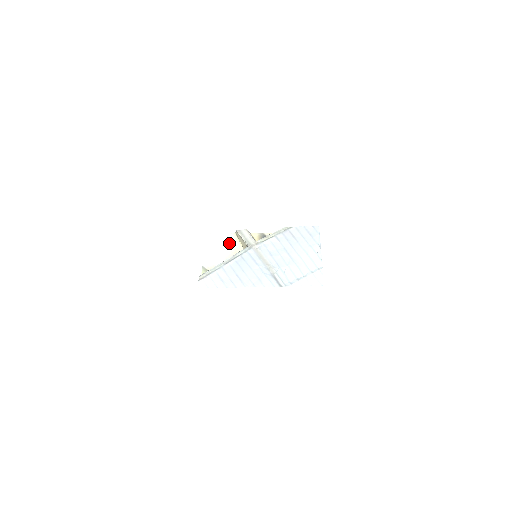
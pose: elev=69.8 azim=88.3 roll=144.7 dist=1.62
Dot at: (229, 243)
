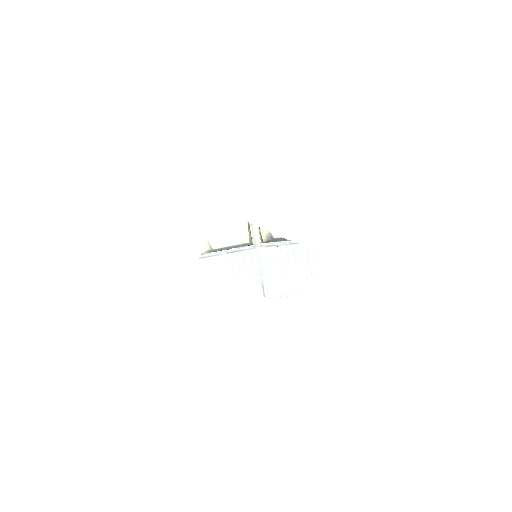
Dot at: (239, 230)
